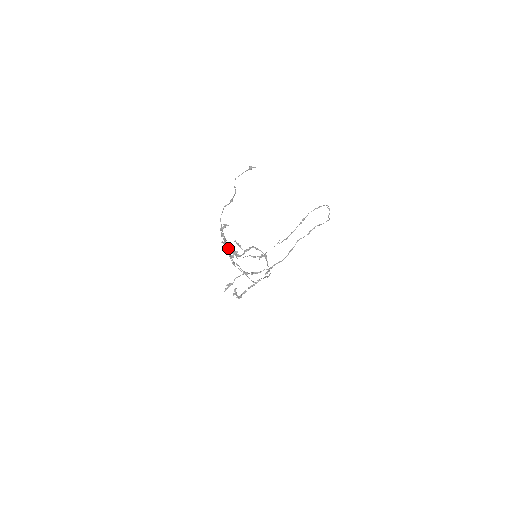
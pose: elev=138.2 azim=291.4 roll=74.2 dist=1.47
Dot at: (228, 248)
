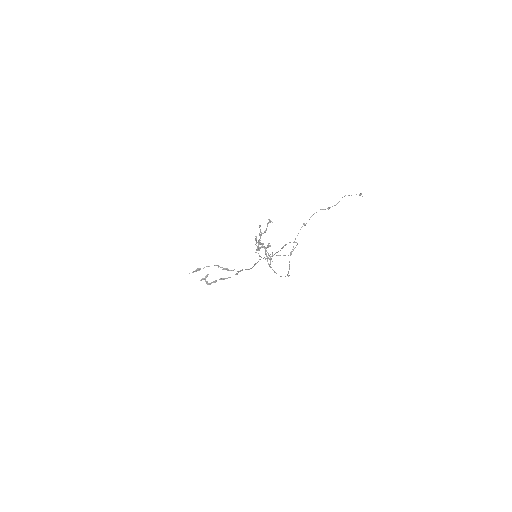
Dot at: occluded
